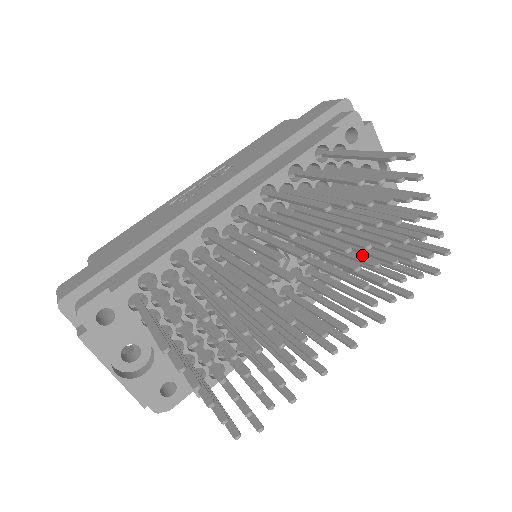
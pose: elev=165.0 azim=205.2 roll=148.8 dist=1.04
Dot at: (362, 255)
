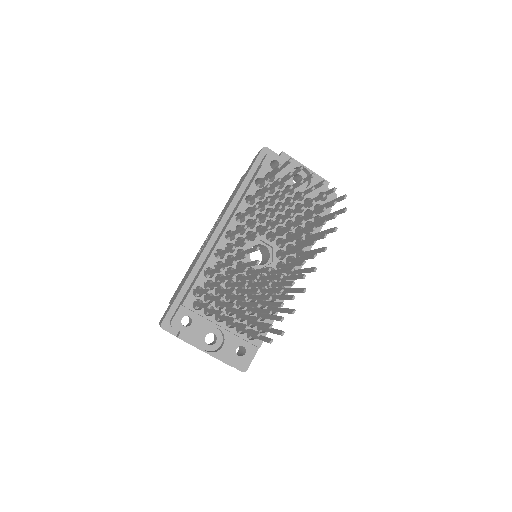
Dot at: (297, 222)
